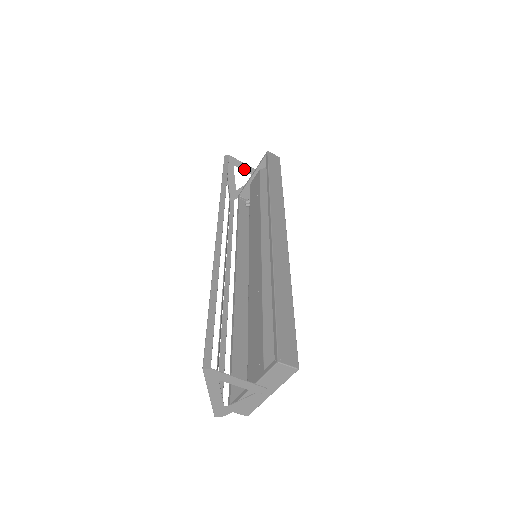
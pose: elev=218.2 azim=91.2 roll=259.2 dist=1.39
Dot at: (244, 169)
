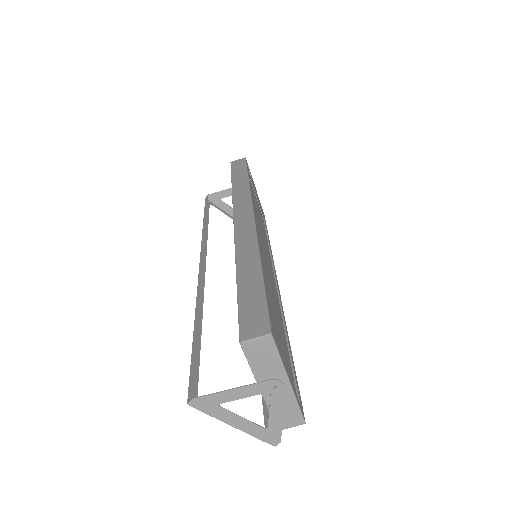
Dot at: (231, 194)
